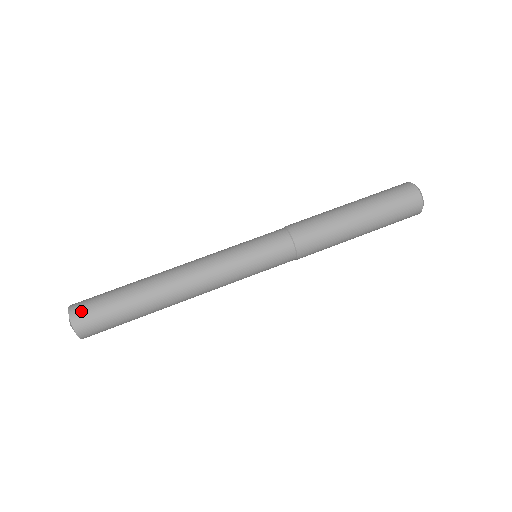
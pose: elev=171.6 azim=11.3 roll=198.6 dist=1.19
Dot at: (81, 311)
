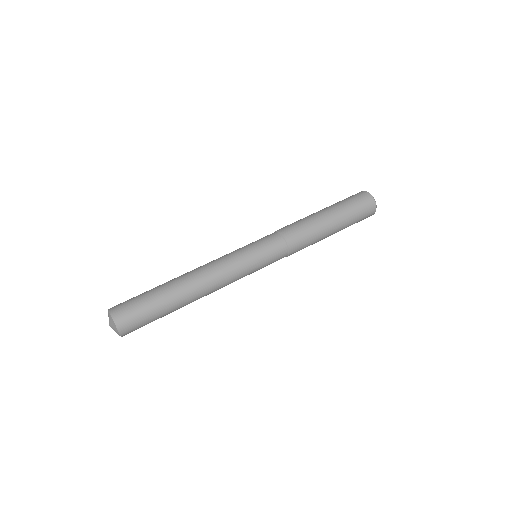
Dot at: (128, 326)
